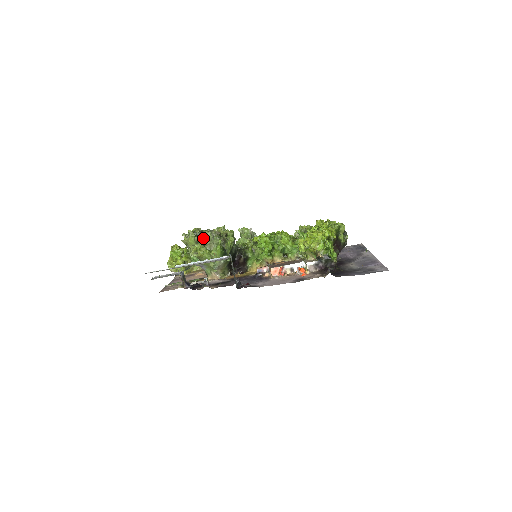
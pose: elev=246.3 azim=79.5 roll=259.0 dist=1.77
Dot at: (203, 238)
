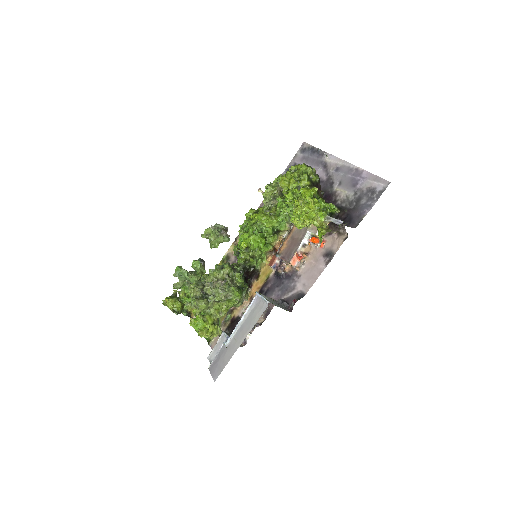
Dot at: (210, 295)
